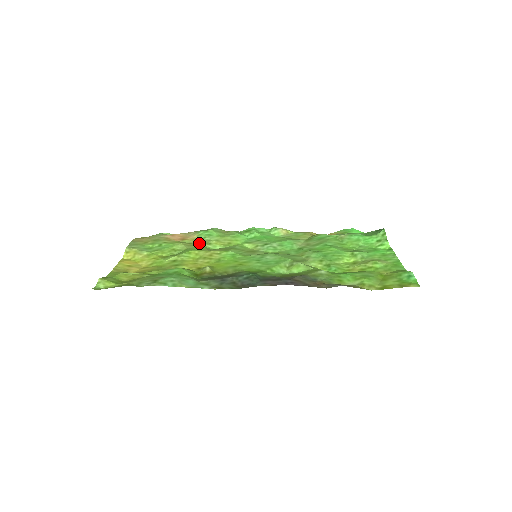
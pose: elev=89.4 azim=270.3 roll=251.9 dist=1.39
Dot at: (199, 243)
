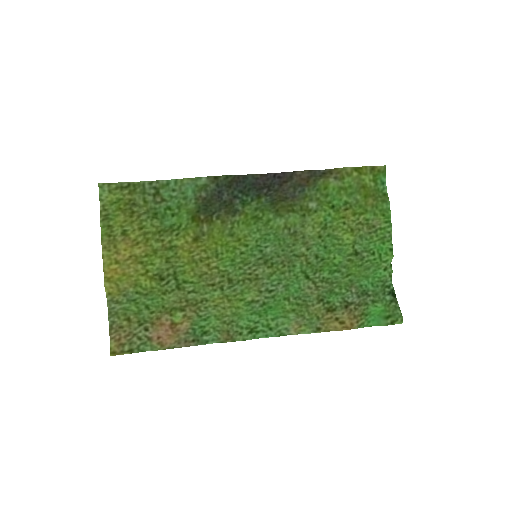
Dot at: (194, 304)
